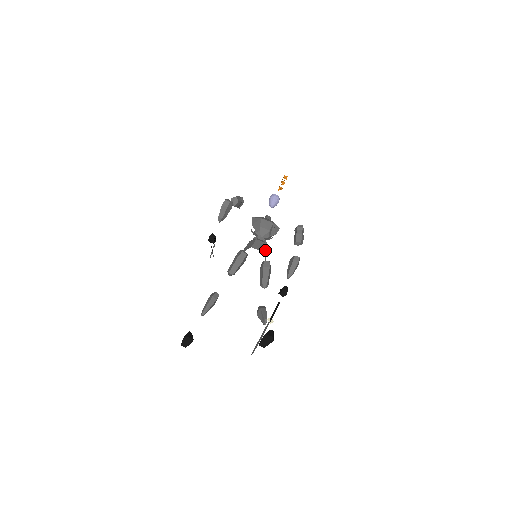
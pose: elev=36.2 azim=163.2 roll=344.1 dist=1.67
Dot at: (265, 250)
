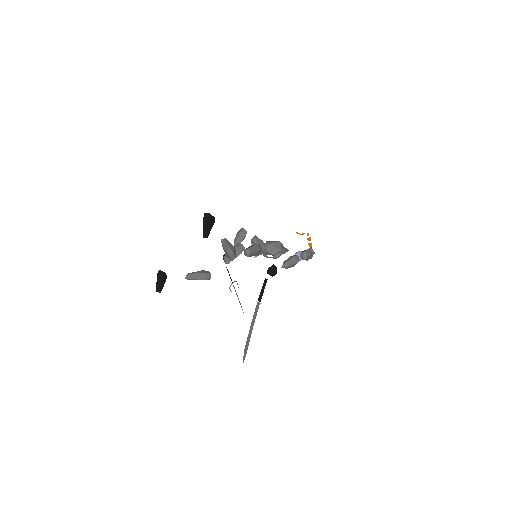
Dot at: (261, 244)
